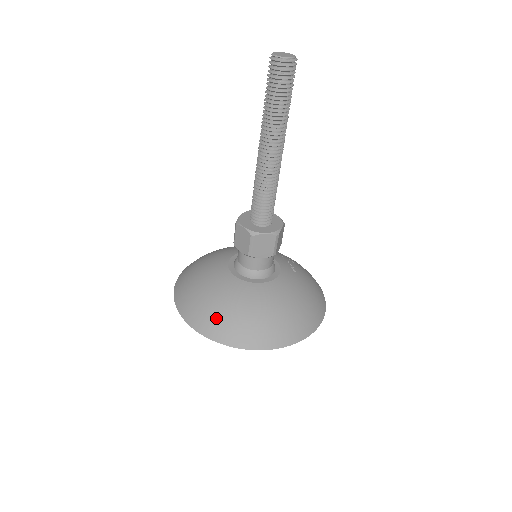
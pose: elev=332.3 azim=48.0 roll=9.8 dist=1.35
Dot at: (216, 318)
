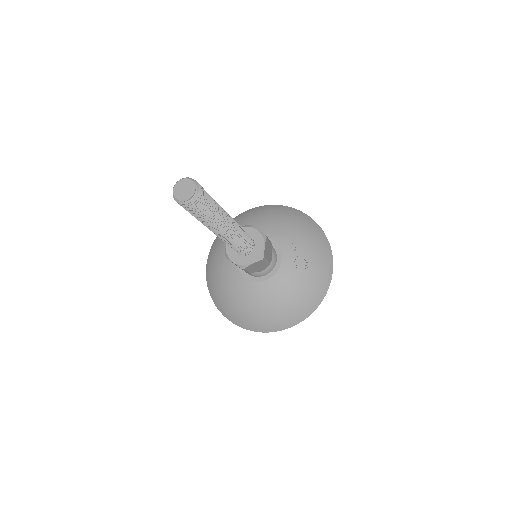
Dot at: (212, 278)
